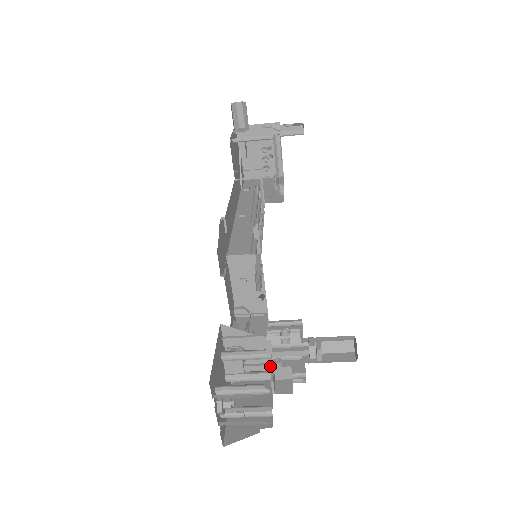
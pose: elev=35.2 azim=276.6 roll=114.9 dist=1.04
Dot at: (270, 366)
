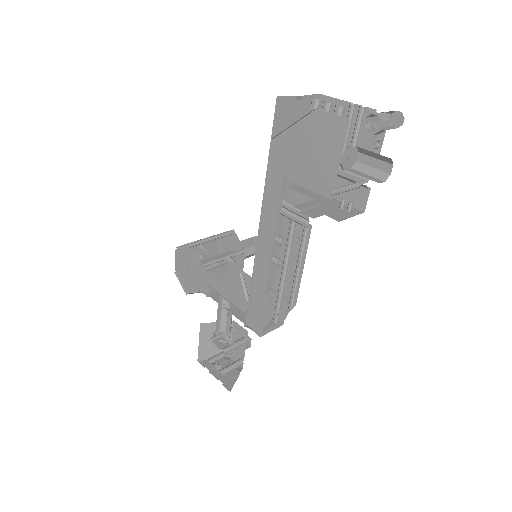
Dot at: (232, 321)
